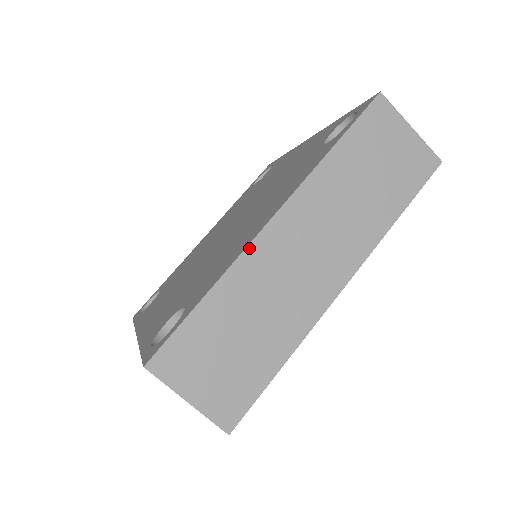
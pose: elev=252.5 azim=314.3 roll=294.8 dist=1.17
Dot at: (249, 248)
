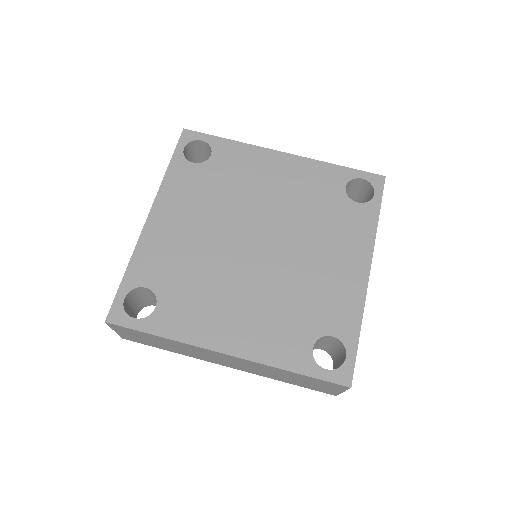
Dot at: (200, 348)
